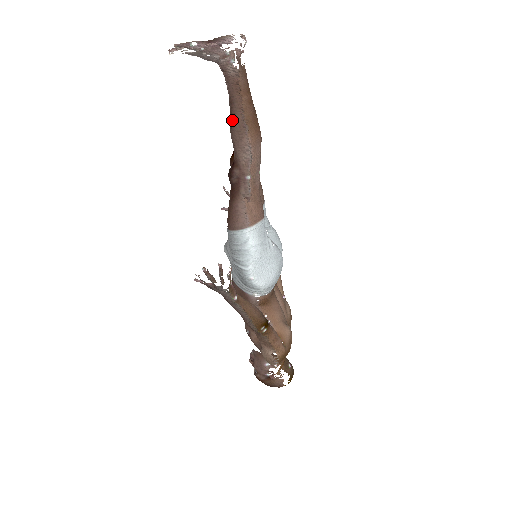
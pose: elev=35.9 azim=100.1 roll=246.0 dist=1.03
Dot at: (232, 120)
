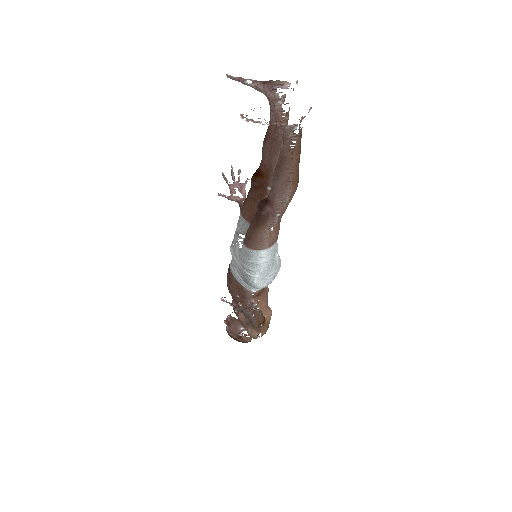
Dot at: (279, 172)
